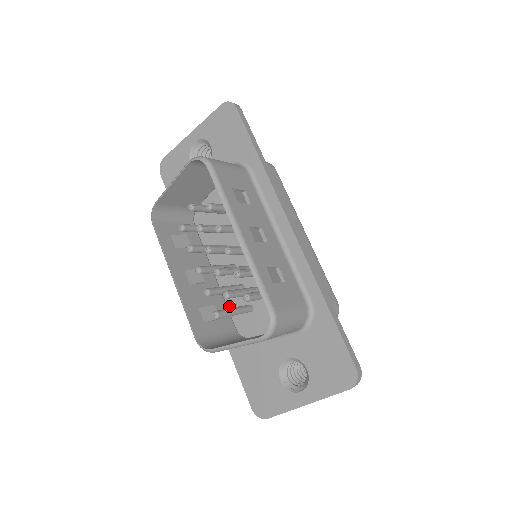
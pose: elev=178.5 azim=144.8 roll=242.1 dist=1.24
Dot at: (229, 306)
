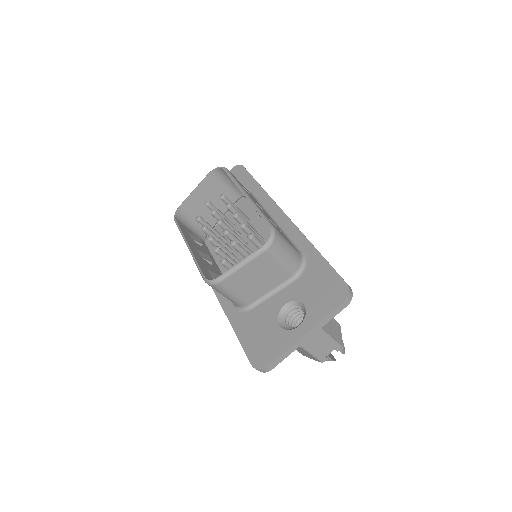
Dot at: occluded
